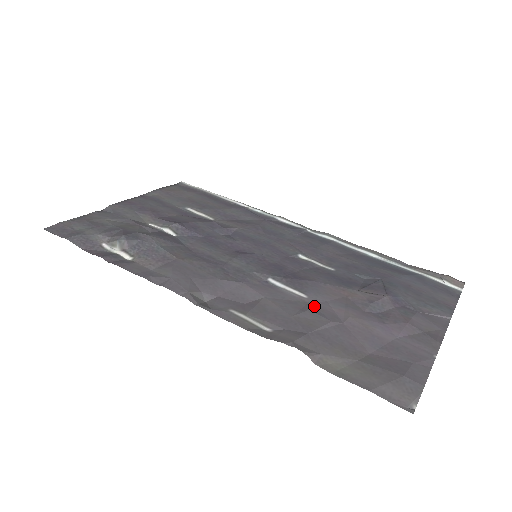
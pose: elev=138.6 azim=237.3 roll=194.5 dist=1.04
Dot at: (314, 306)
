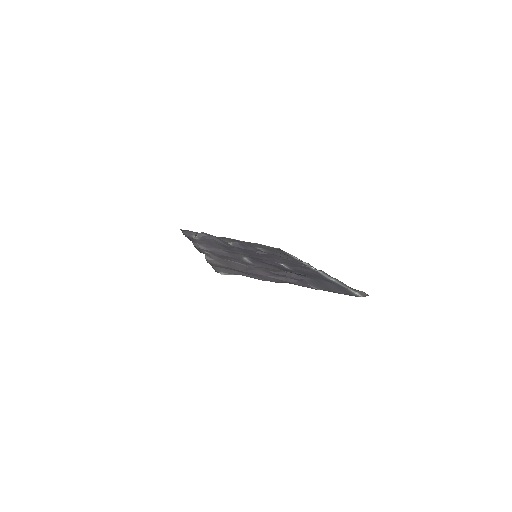
Dot at: (247, 263)
